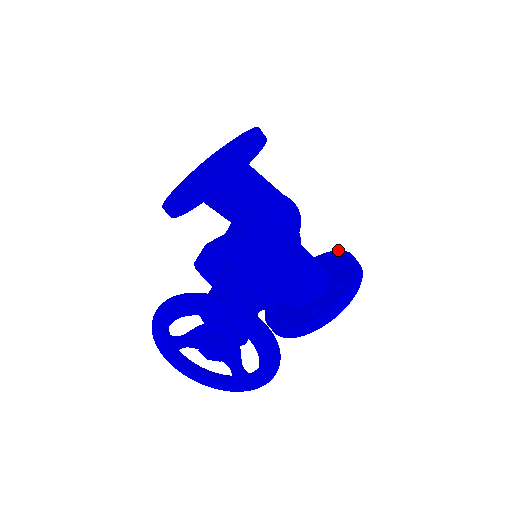
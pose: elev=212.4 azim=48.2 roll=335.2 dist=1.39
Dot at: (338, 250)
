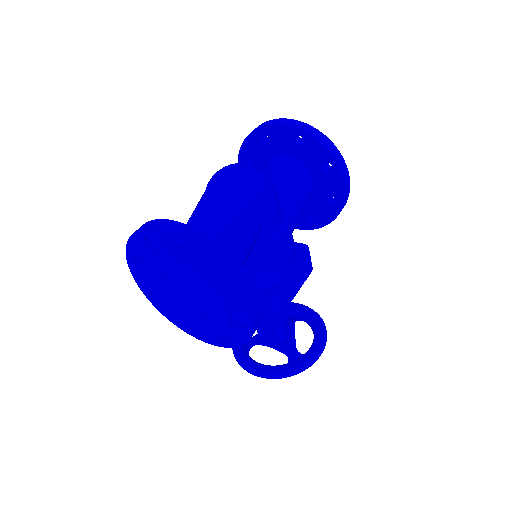
Dot at: (308, 133)
